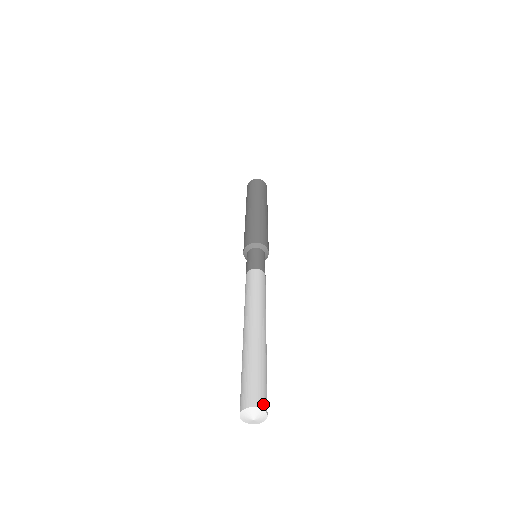
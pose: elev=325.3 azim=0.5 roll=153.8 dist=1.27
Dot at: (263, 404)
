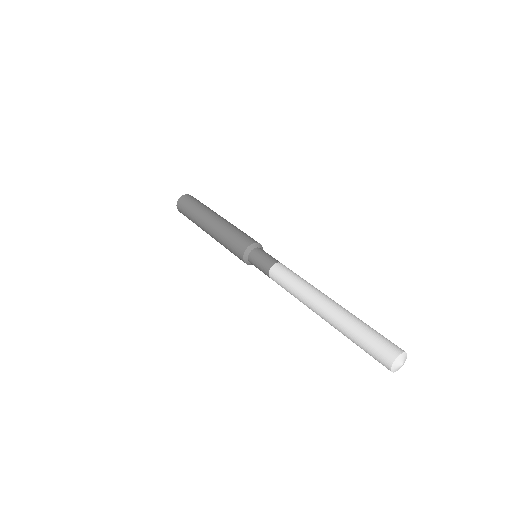
Dot at: (400, 349)
